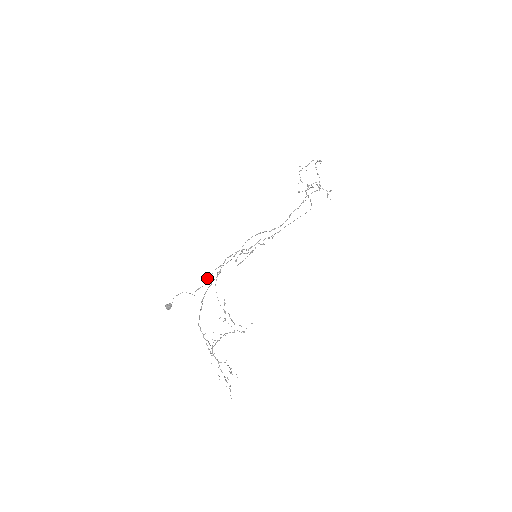
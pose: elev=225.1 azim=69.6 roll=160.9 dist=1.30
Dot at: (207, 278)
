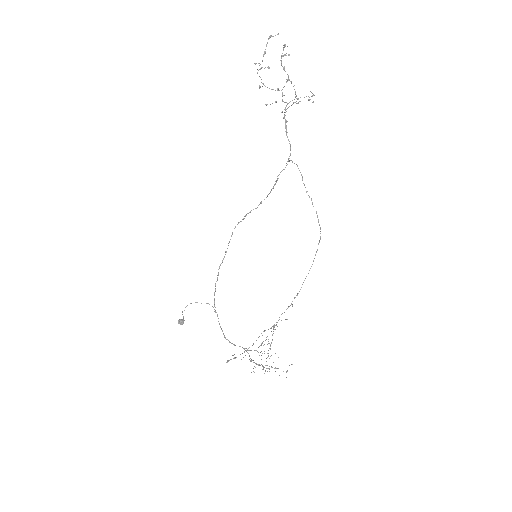
Dot at: (235, 358)
